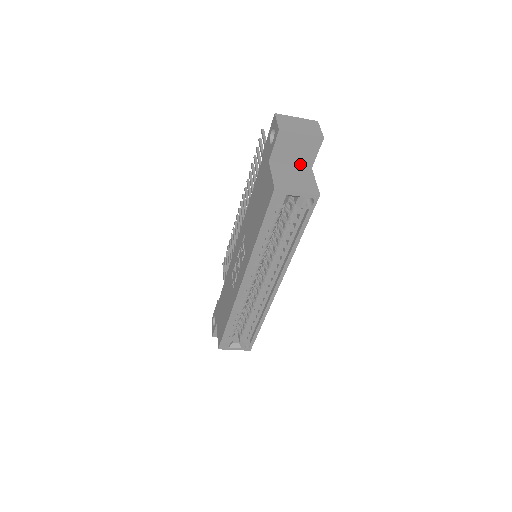
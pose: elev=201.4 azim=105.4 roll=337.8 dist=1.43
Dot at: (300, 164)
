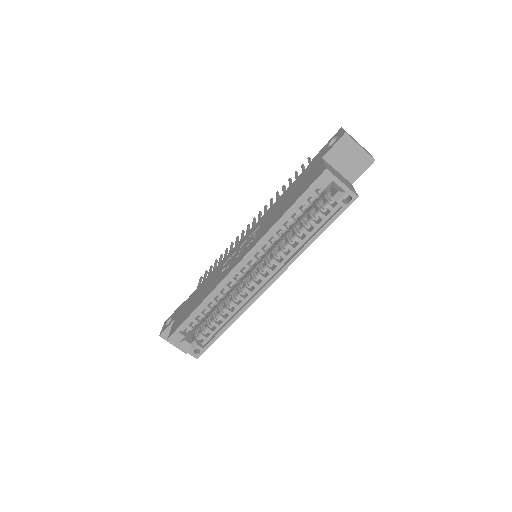
Dot at: (345, 175)
